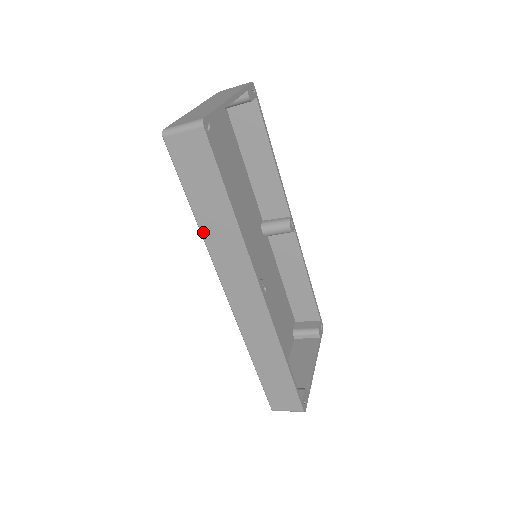
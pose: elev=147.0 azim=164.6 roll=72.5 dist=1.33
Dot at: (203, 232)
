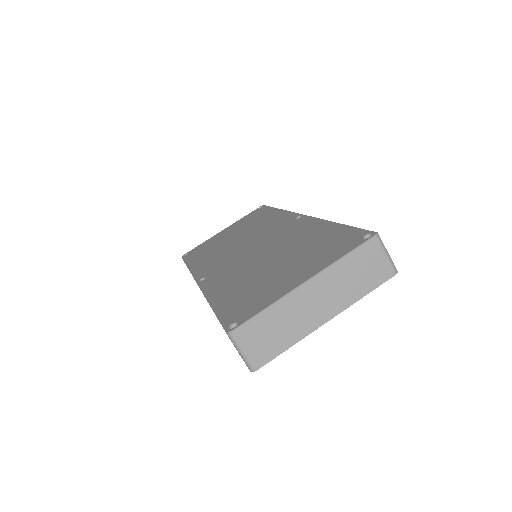
Dot at: occluded
